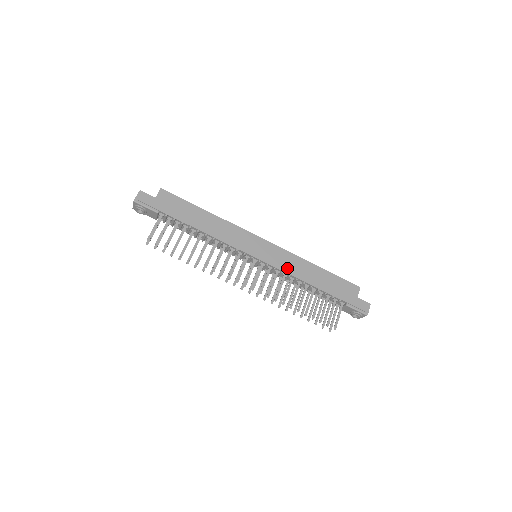
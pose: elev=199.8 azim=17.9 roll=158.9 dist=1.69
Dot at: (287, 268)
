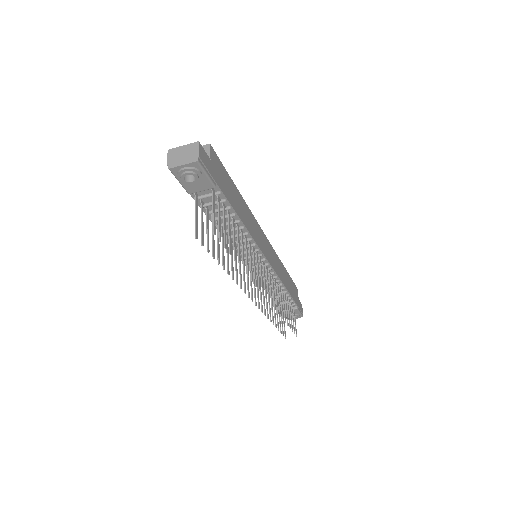
Dot at: (278, 272)
